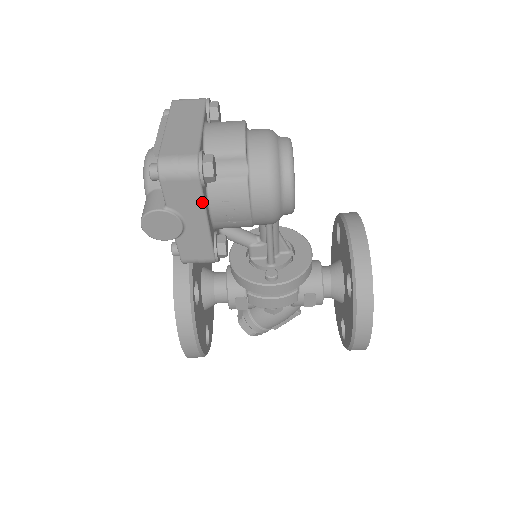
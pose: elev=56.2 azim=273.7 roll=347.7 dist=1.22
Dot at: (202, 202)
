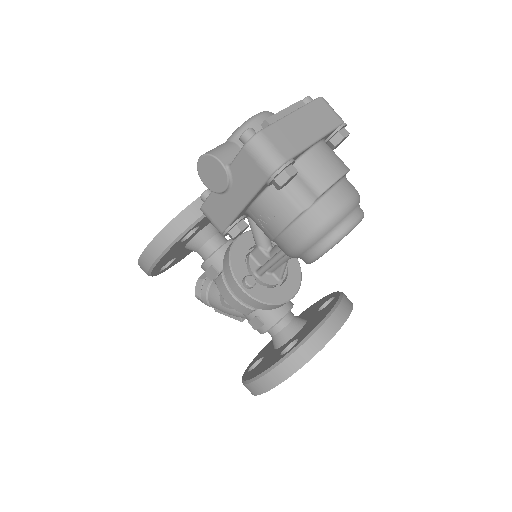
Dot at: (255, 192)
